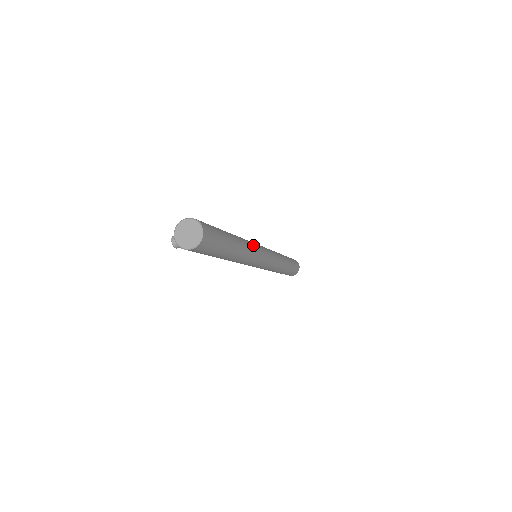
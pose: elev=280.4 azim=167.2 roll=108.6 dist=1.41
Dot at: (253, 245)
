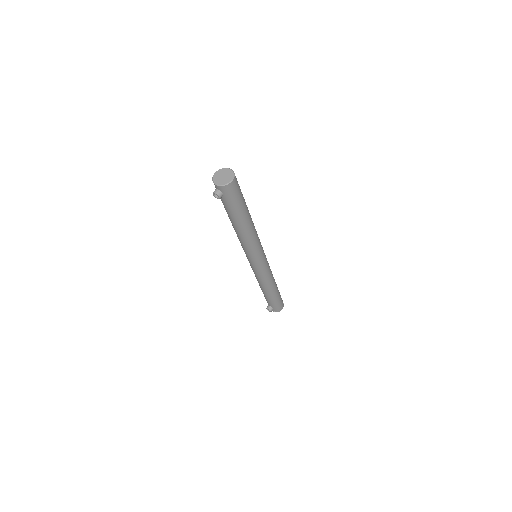
Dot at: occluded
